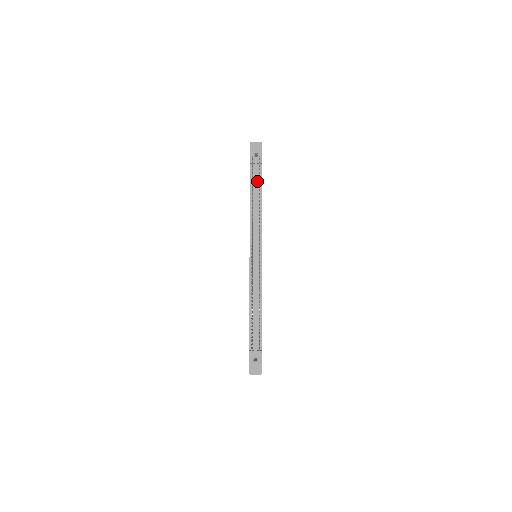
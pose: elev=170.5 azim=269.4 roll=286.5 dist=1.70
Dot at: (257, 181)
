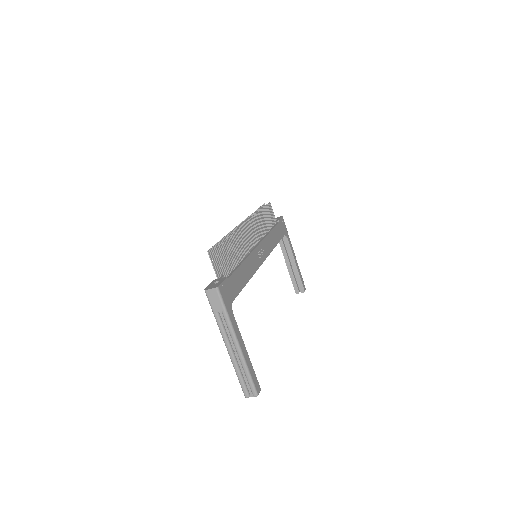
Dot at: occluded
